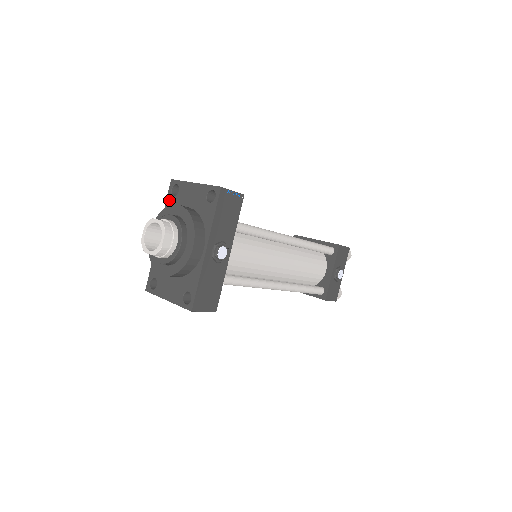
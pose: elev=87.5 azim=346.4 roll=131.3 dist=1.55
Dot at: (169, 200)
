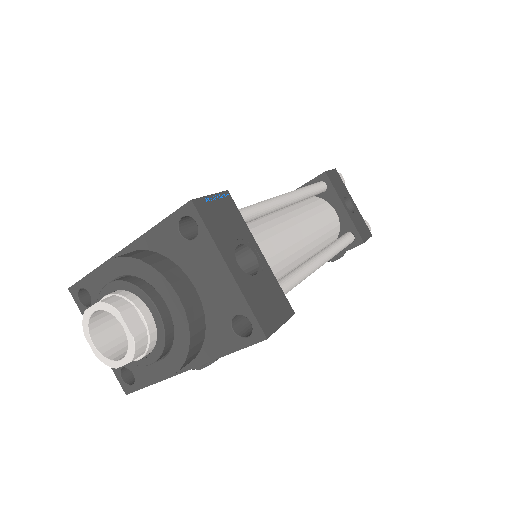
Dot at: (168, 228)
